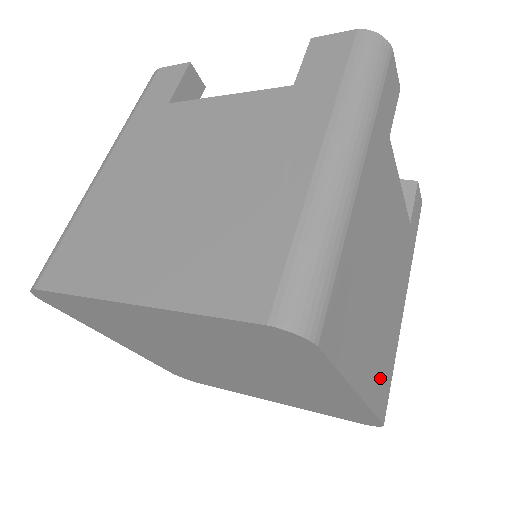
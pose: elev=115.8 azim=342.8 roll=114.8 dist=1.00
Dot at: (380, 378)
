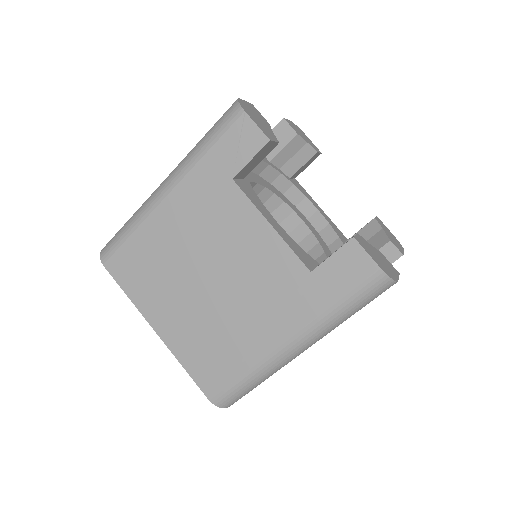
Dot at: occluded
